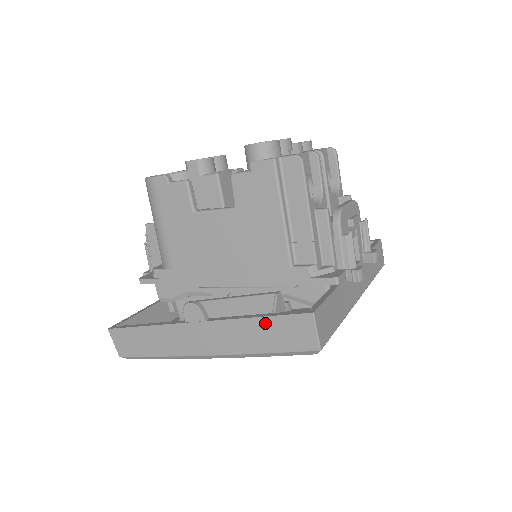
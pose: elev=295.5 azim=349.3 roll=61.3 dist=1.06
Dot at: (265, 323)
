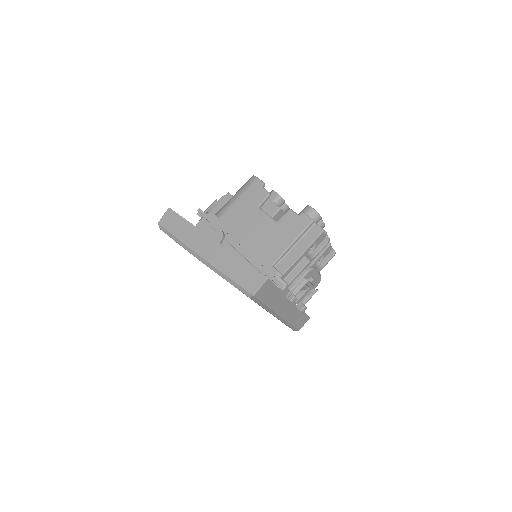
Dot at: (244, 265)
